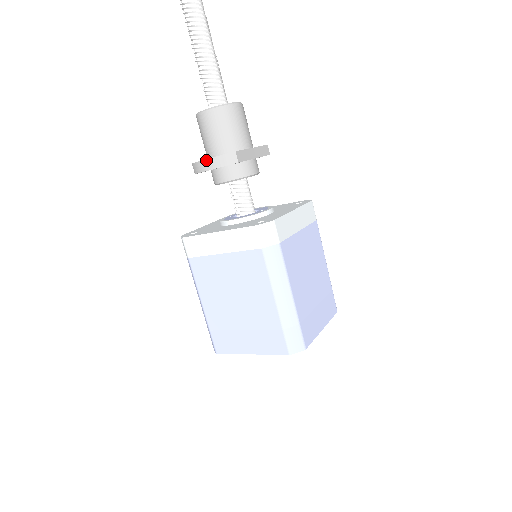
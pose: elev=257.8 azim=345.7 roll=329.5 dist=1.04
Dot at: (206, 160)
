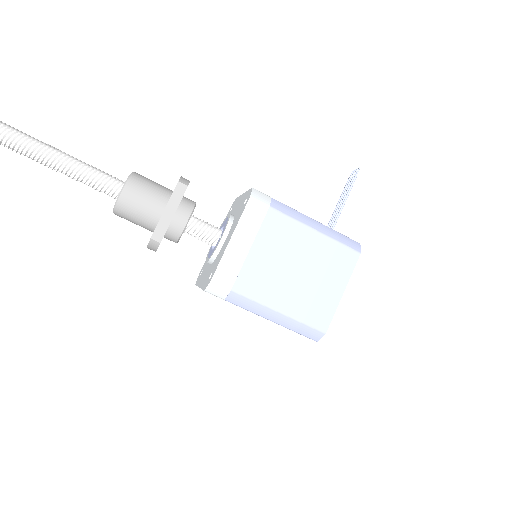
Dot at: occluded
